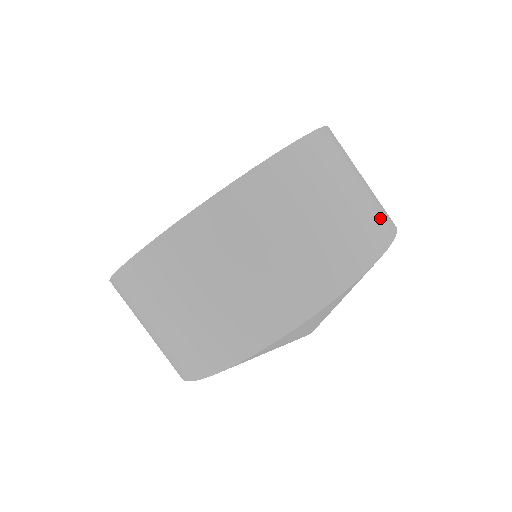
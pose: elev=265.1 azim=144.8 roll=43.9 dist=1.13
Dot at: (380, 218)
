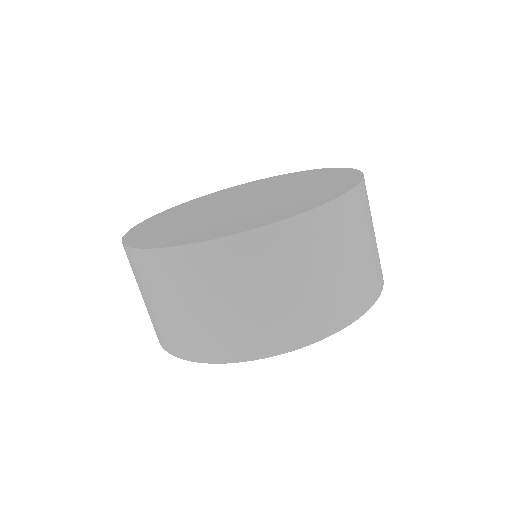
Dot at: (379, 269)
